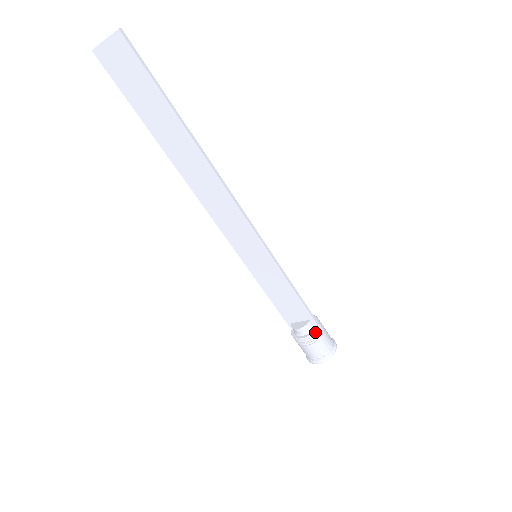
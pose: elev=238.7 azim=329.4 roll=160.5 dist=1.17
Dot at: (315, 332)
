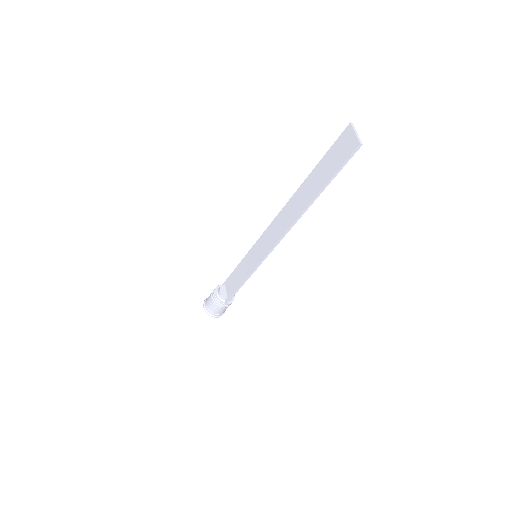
Dot at: (220, 302)
